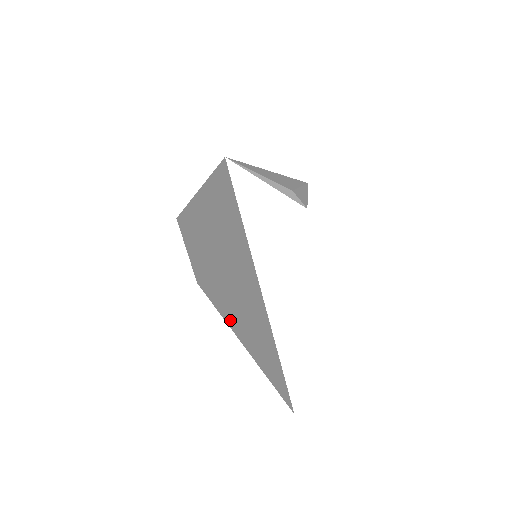
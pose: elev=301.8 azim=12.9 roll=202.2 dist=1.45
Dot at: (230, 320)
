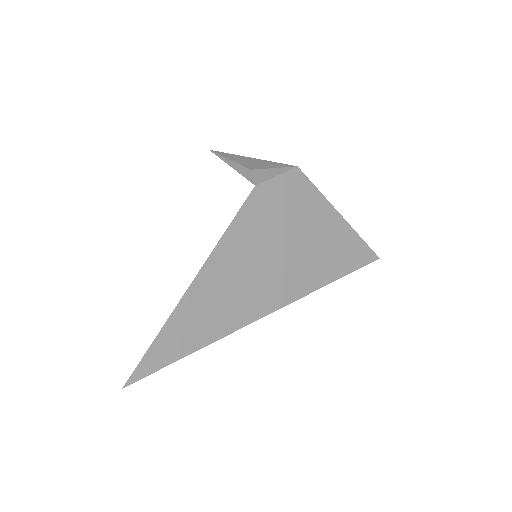
Dot at: occluded
